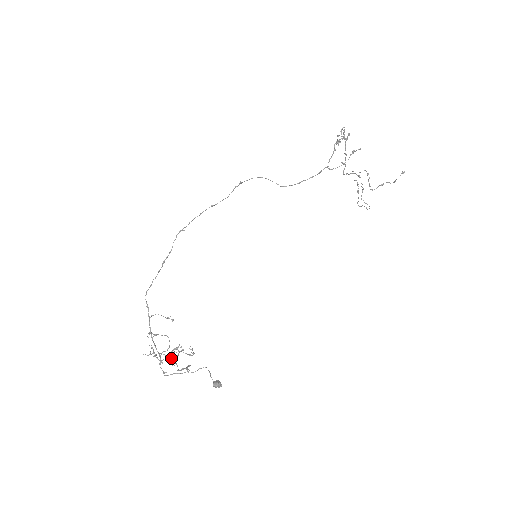
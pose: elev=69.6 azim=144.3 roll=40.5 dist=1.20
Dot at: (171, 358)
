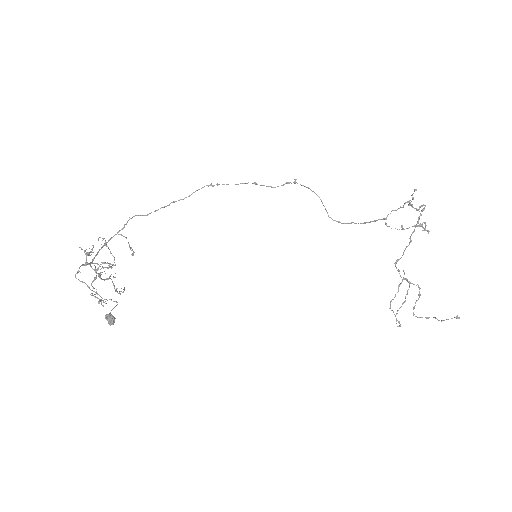
Dot at: (97, 268)
